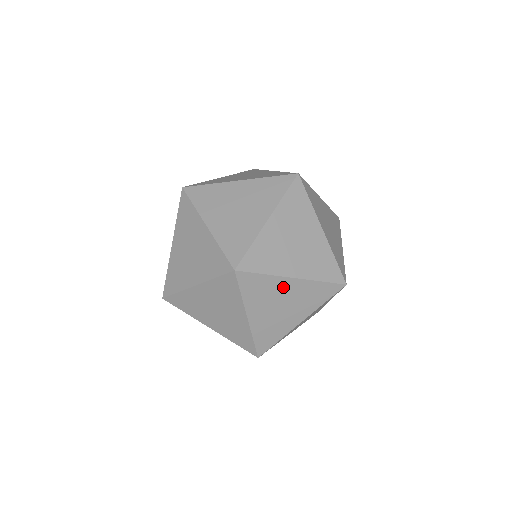
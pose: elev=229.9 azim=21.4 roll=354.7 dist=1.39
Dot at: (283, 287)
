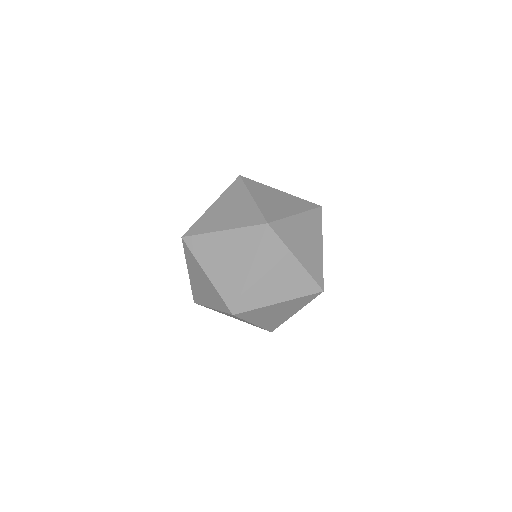
Dot at: (219, 241)
